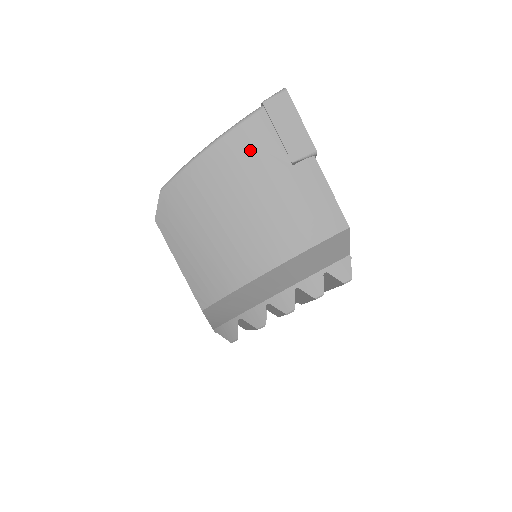
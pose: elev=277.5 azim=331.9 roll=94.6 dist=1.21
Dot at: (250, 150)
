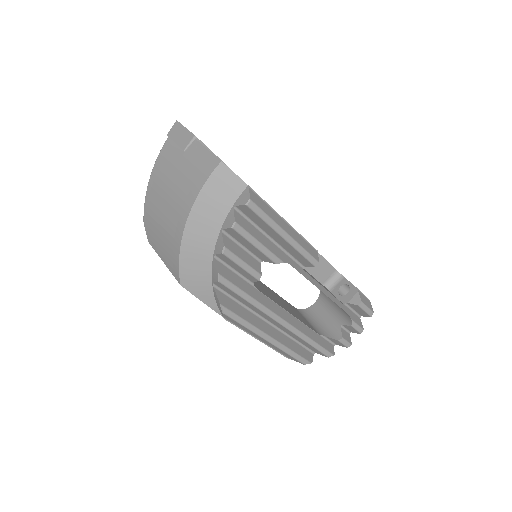
Dot at: (165, 161)
